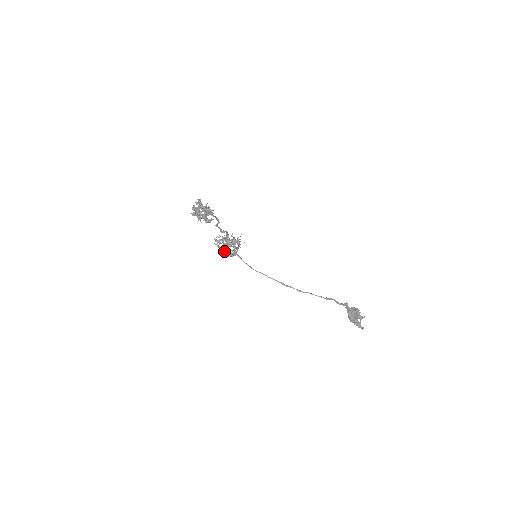
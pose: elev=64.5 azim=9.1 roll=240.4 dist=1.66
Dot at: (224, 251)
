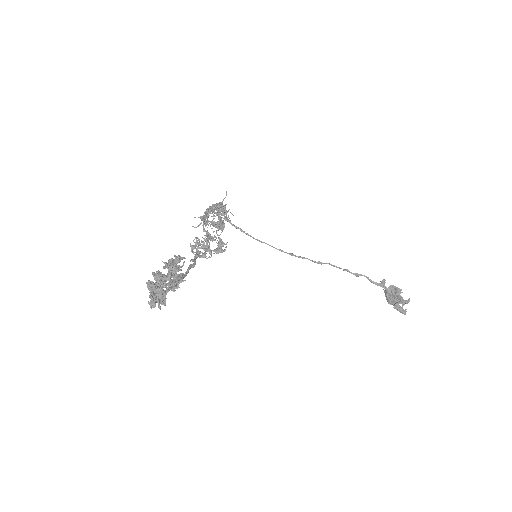
Dot at: occluded
